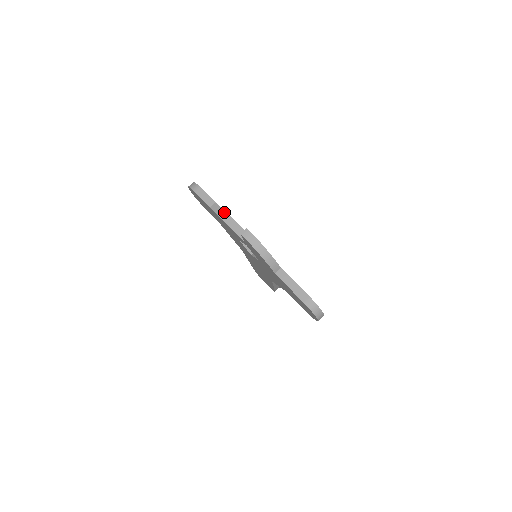
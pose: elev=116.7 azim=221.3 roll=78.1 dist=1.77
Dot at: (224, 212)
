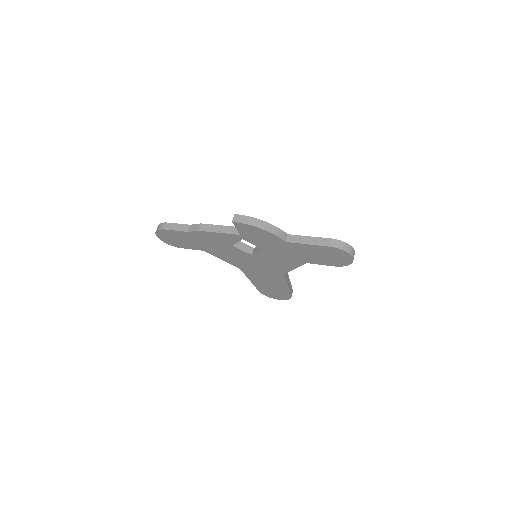
Dot at: (203, 225)
